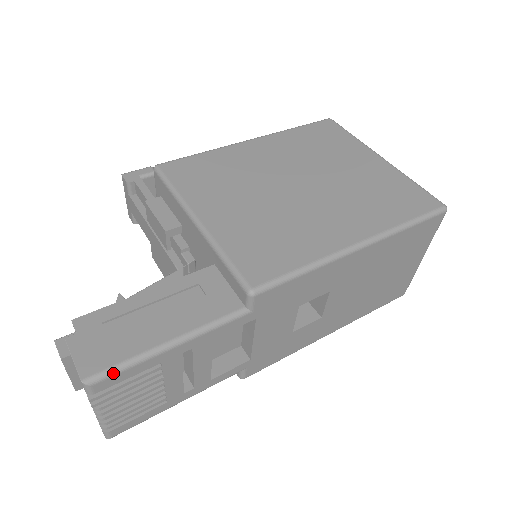
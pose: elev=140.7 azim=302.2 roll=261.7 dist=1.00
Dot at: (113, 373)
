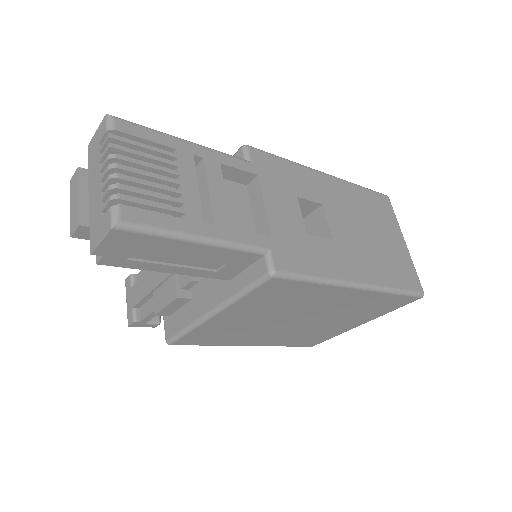
Dot at: (134, 123)
